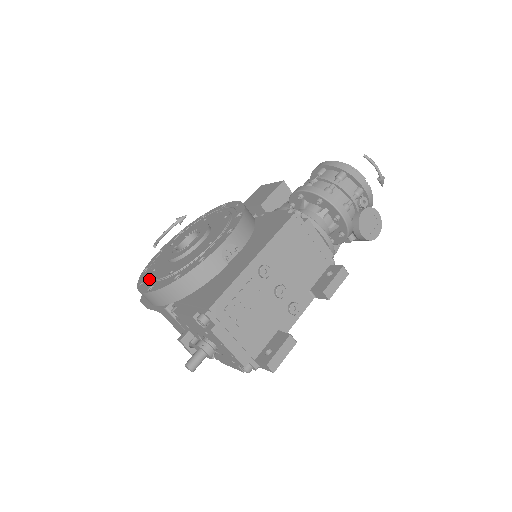
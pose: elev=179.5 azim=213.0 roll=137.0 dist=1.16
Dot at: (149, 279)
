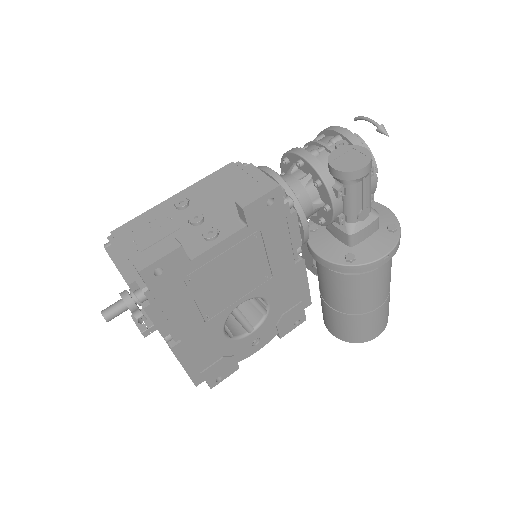
Dot at: occluded
